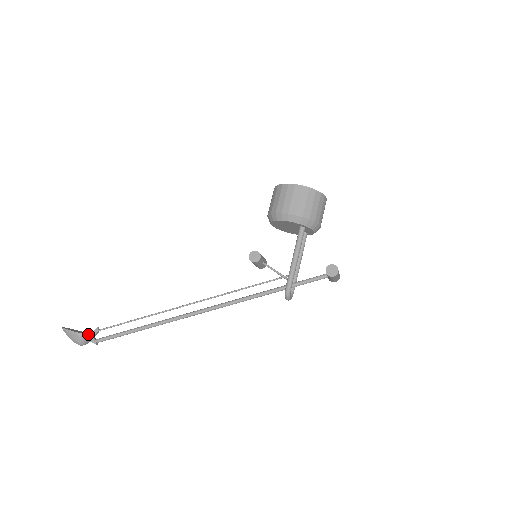
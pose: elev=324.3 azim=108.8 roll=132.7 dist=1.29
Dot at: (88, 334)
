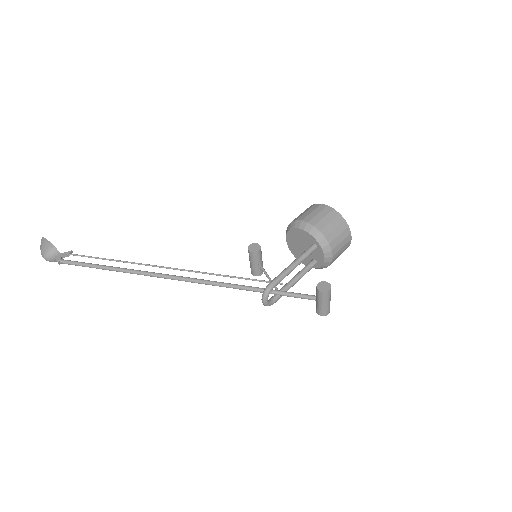
Dot at: (59, 252)
